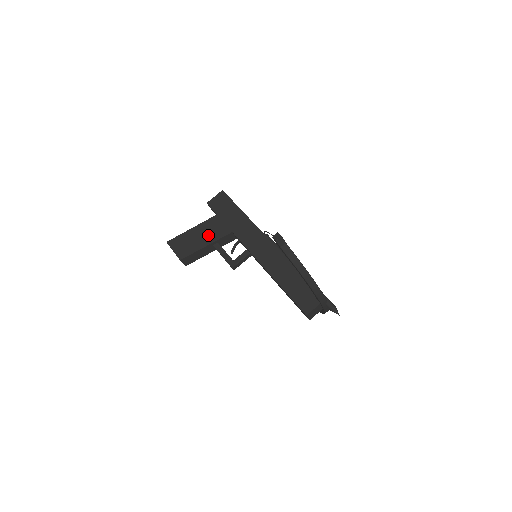
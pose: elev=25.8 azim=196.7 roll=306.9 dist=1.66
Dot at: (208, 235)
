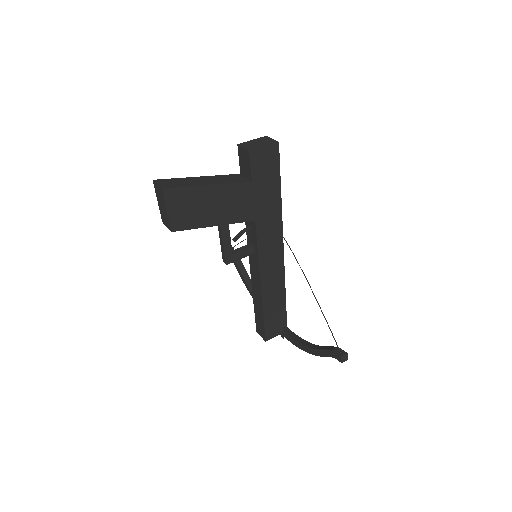
Dot at: (226, 210)
